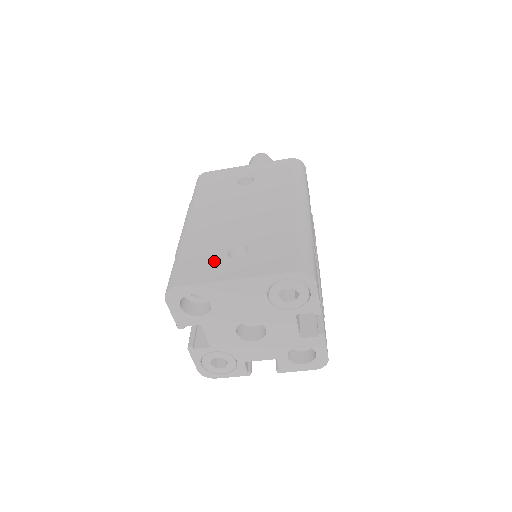
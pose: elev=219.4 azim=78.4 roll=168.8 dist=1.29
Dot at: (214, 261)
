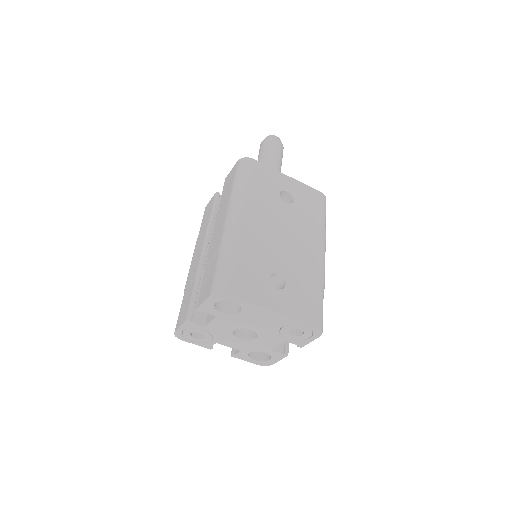
Dot at: (260, 282)
